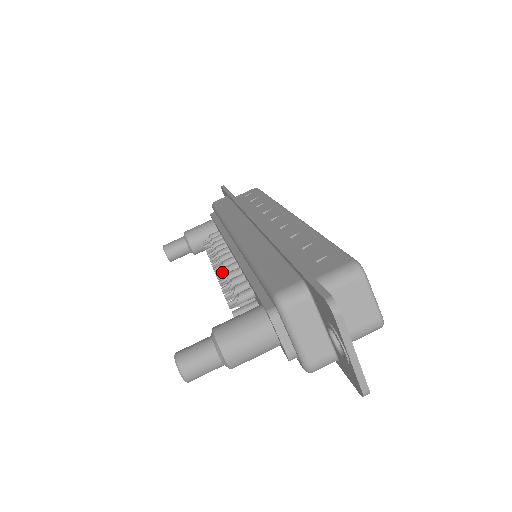
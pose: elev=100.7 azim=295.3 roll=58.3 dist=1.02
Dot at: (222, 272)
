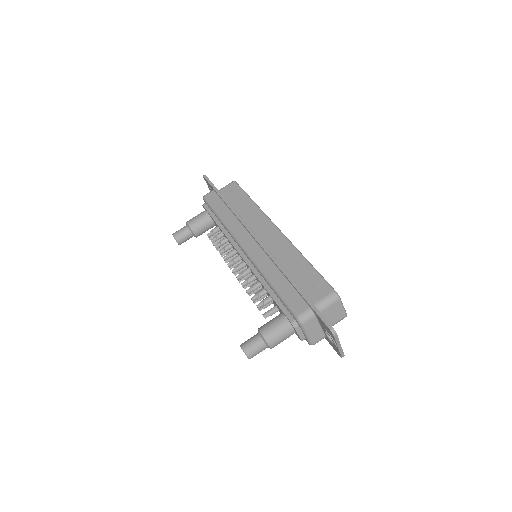
Dot at: (240, 275)
